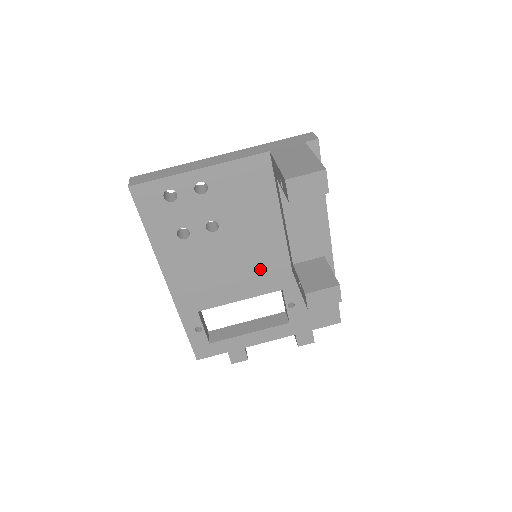
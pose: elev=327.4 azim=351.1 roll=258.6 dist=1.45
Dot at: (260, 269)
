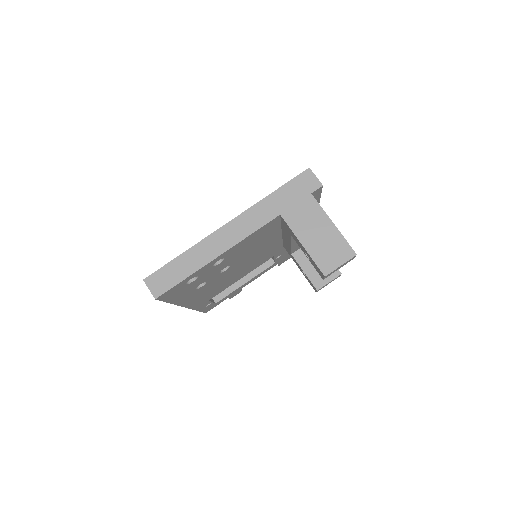
Dot at: (259, 260)
